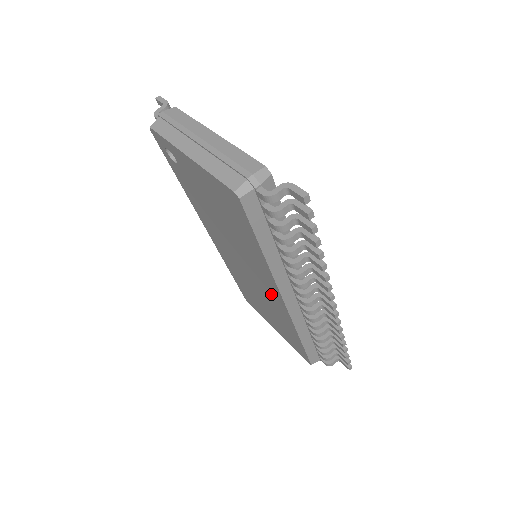
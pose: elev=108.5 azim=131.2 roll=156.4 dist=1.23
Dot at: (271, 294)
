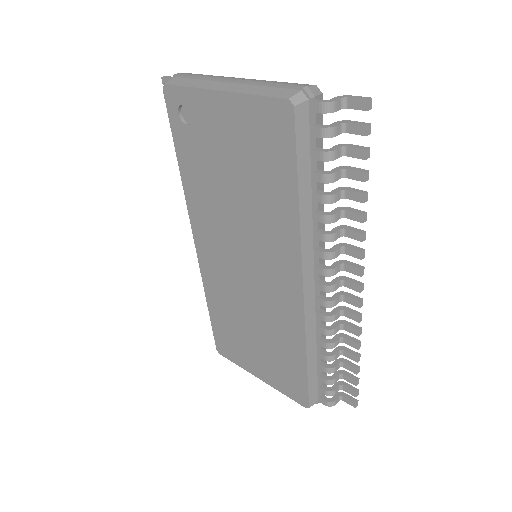
Dot at: (281, 288)
